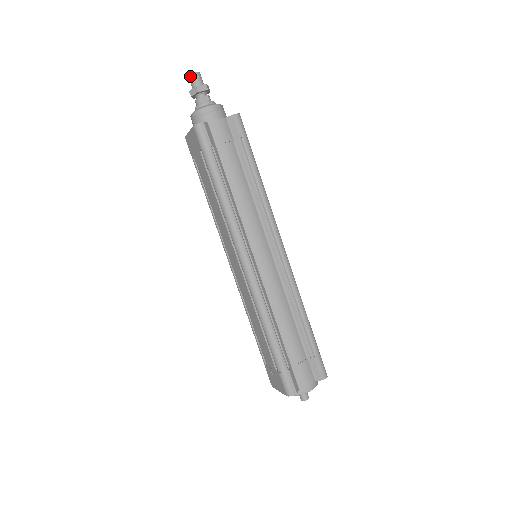
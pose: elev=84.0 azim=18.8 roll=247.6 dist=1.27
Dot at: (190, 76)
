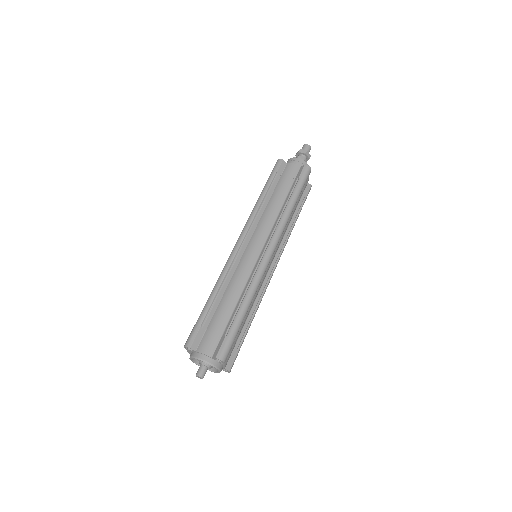
Dot at: (303, 146)
